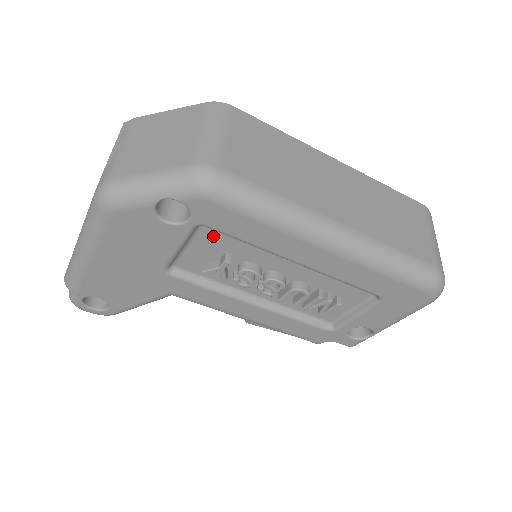
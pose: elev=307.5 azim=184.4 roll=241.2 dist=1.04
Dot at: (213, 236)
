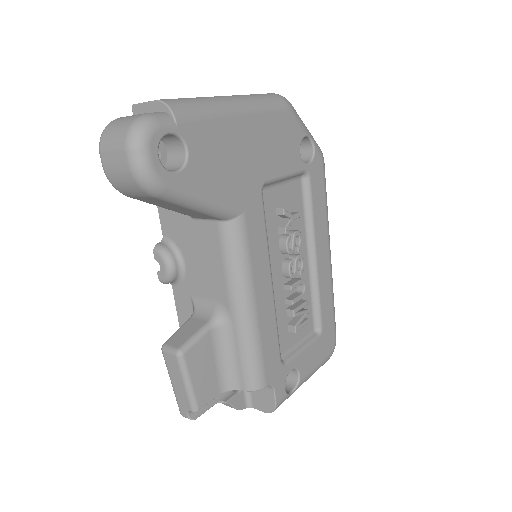
Dot at: (297, 192)
